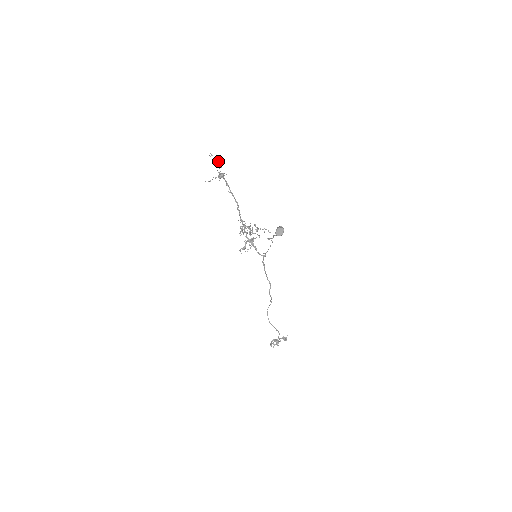
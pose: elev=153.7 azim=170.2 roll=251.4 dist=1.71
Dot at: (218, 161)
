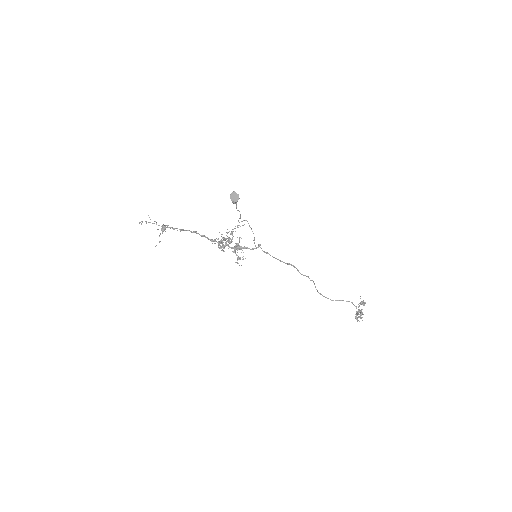
Dot at: occluded
